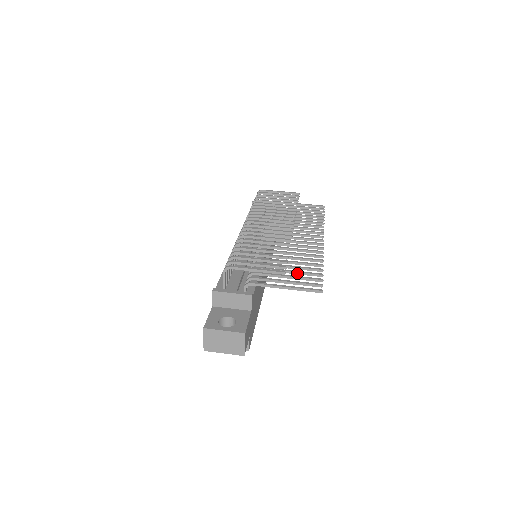
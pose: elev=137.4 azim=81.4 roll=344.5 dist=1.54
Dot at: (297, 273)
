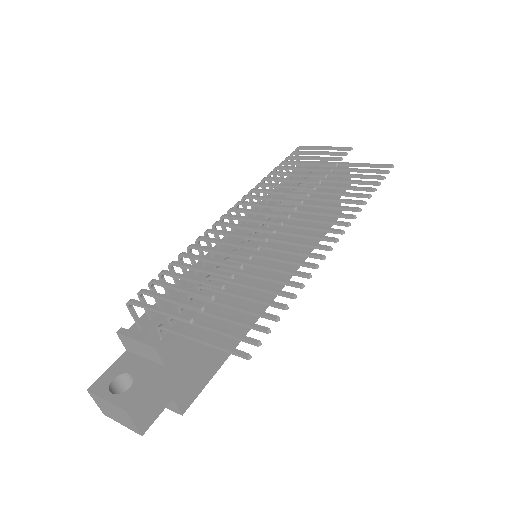
Dot at: (242, 310)
